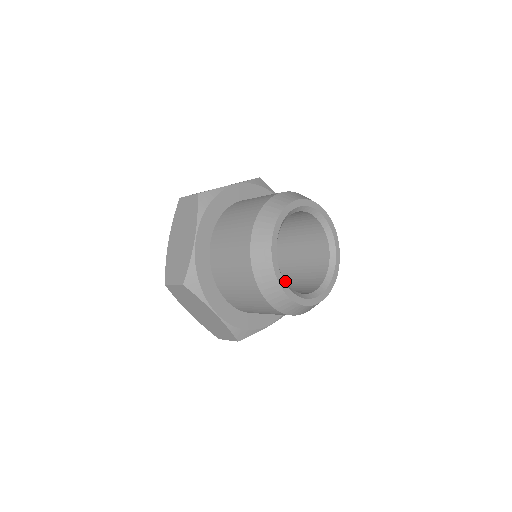
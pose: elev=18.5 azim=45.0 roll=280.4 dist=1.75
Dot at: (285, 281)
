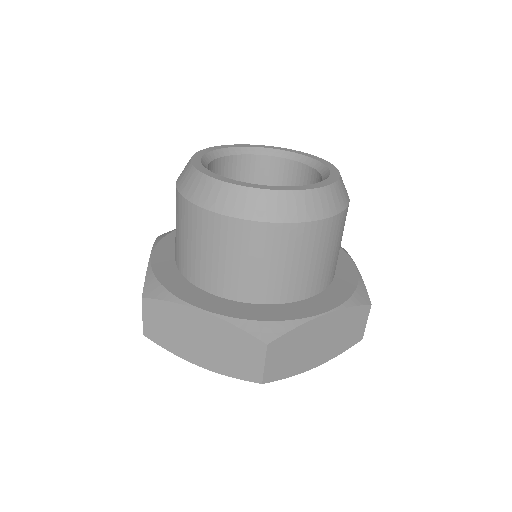
Dot at: occluded
